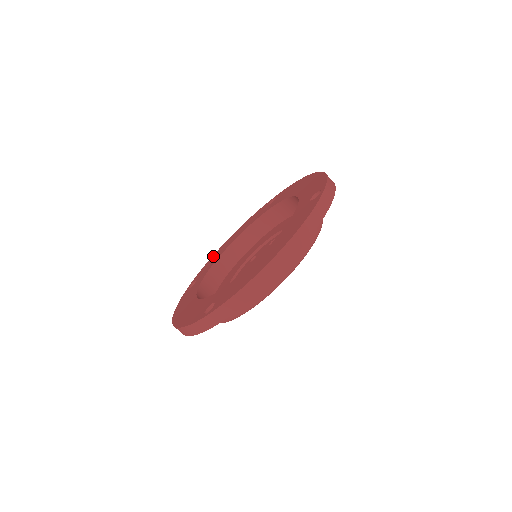
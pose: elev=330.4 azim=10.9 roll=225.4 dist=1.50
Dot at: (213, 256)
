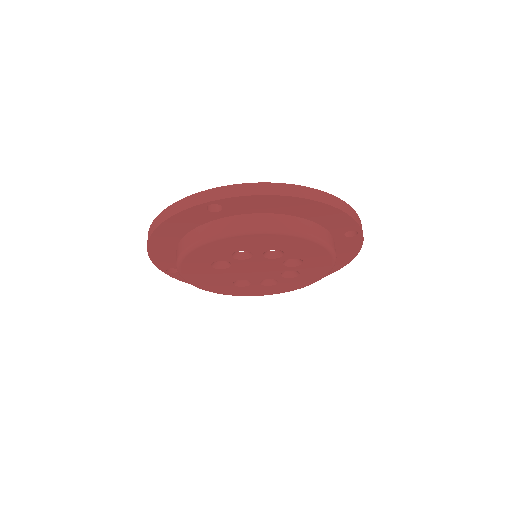
Dot at: occluded
